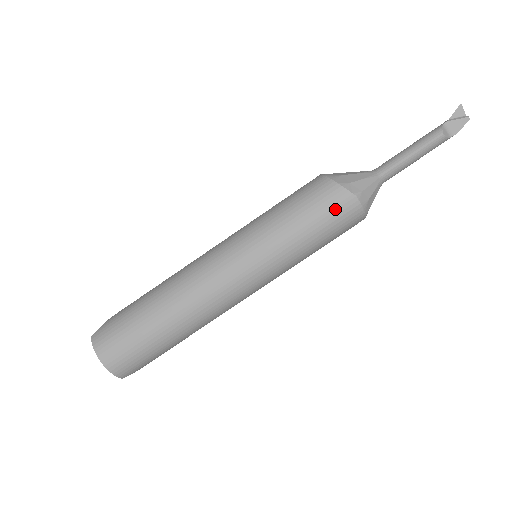
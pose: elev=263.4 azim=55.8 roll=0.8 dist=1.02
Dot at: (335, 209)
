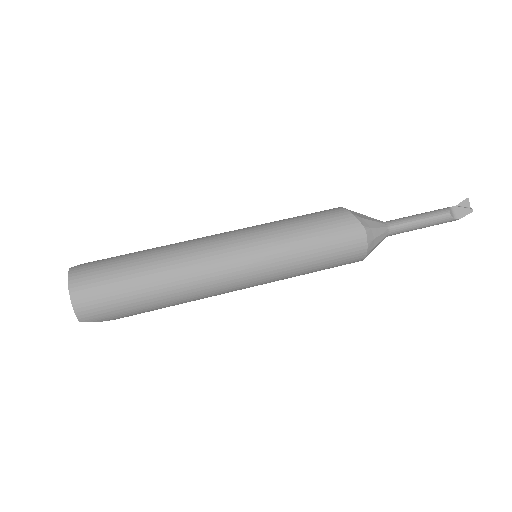
Dot at: (344, 233)
